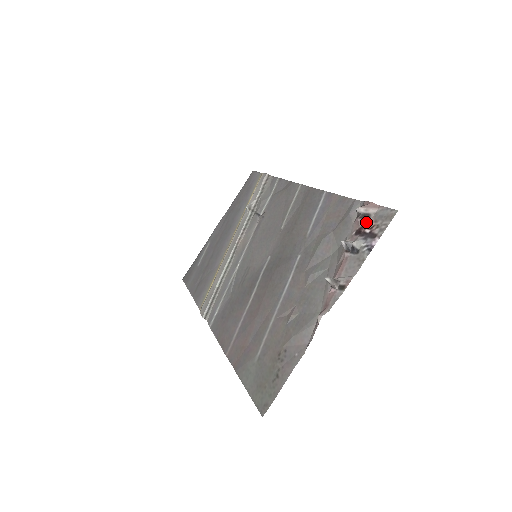
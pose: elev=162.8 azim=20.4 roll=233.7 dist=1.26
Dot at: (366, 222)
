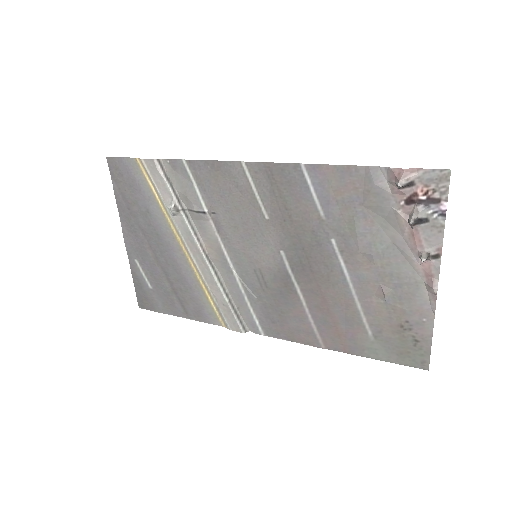
Dot at: (414, 190)
